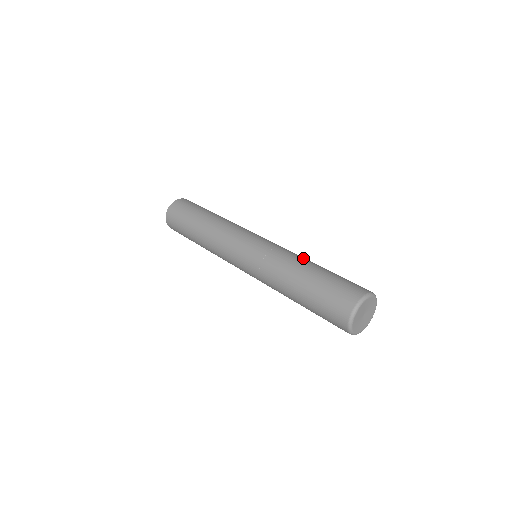
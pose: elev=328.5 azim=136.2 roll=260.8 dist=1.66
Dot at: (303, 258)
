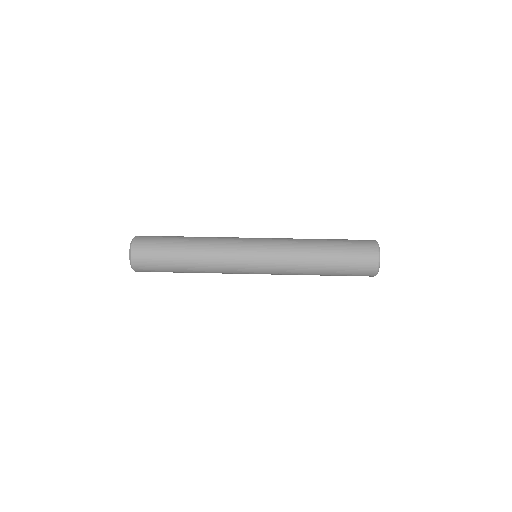
Dot at: (308, 249)
